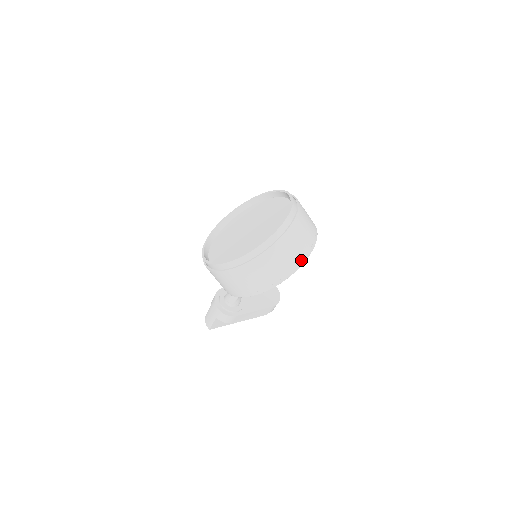
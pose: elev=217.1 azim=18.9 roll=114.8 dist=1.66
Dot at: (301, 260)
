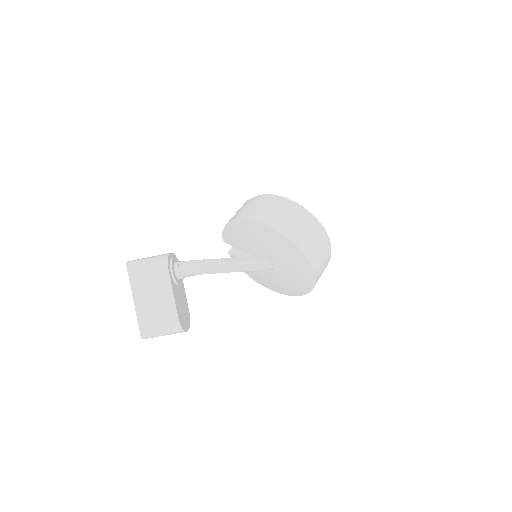
Dot at: (307, 253)
